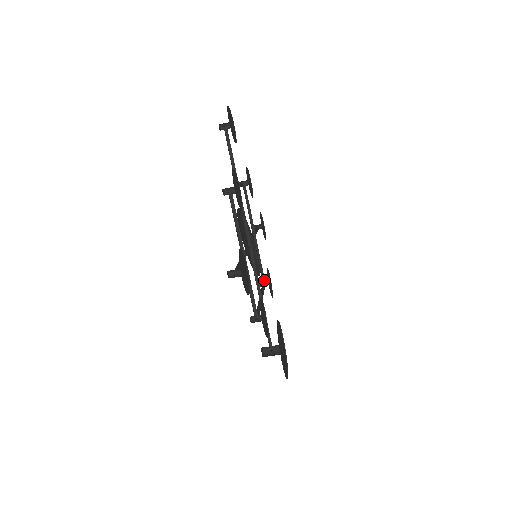
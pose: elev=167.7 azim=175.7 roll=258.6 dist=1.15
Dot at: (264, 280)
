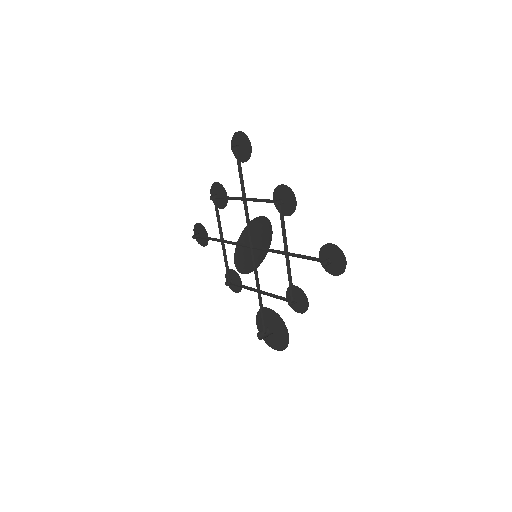
Dot at: (229, 280)
